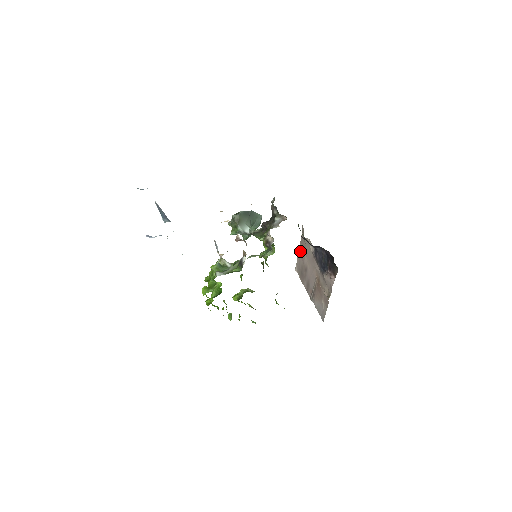
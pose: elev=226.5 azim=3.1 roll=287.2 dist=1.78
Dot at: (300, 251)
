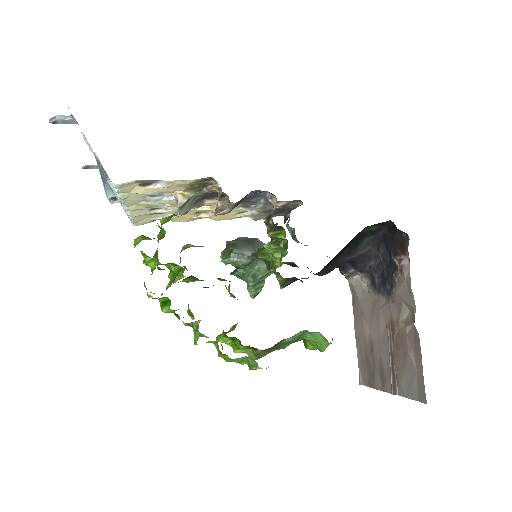
Dot at: (357, 332)
